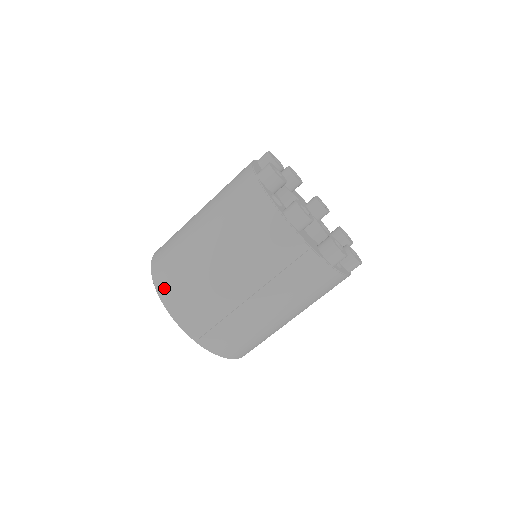
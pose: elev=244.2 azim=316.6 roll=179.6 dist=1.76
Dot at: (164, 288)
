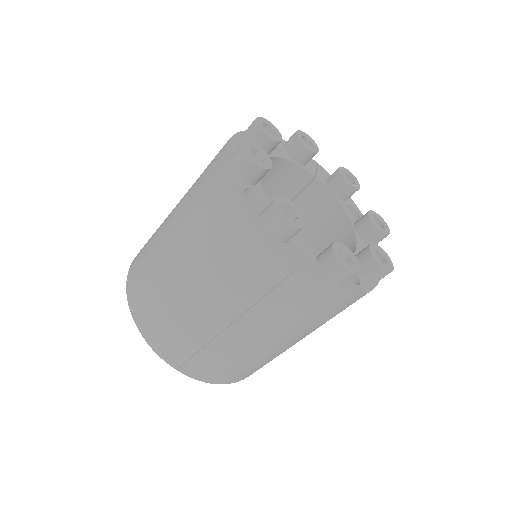
Dot at: (135, 306)
